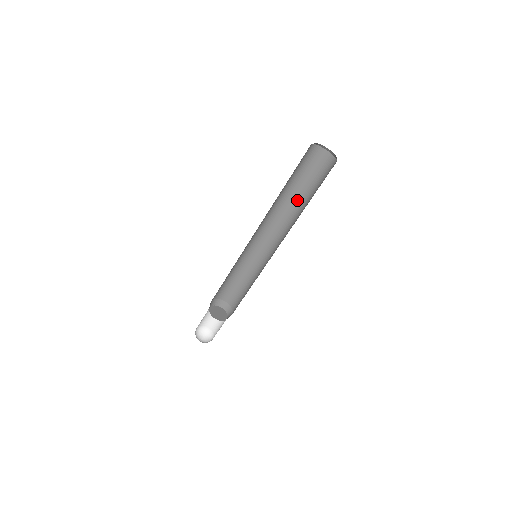
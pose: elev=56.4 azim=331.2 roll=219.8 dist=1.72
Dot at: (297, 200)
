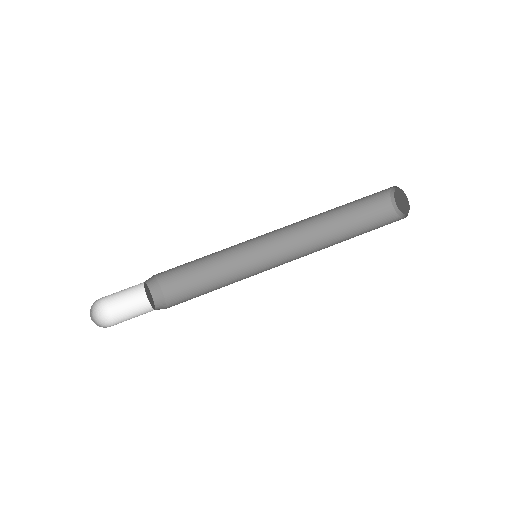
Dot at: occluded
